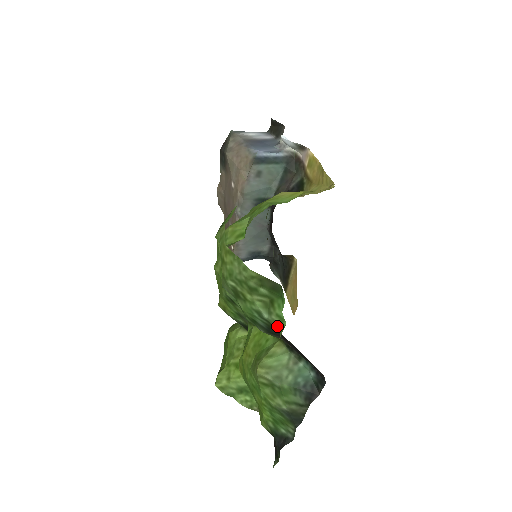
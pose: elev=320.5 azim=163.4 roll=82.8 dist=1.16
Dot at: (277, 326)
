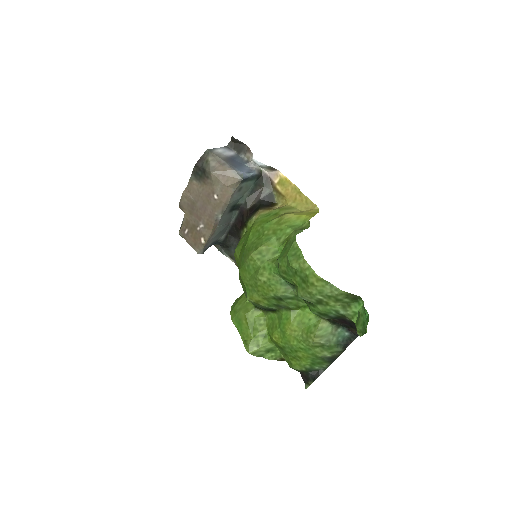
Dot at: (350, 317)
